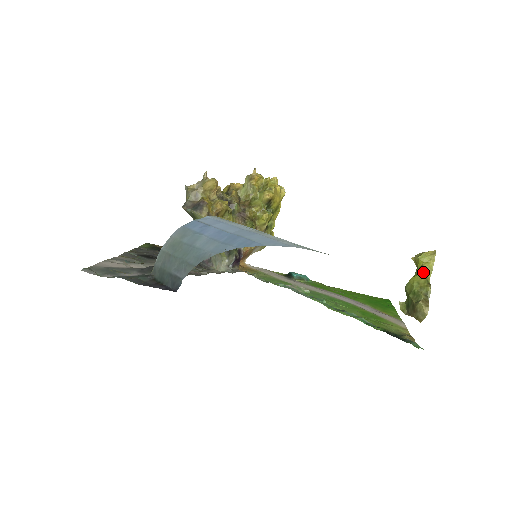
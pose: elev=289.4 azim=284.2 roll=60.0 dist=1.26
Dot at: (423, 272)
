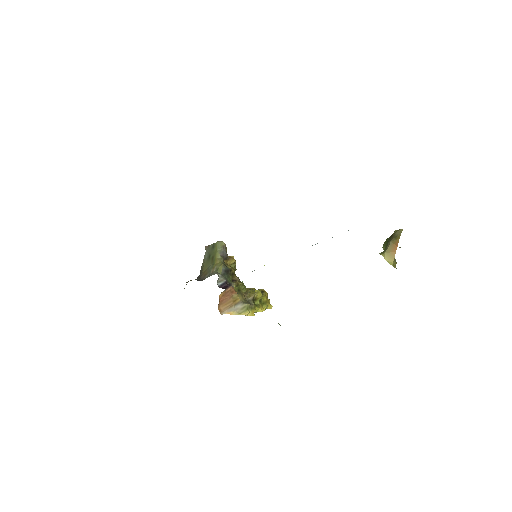
Dot at: occluded
